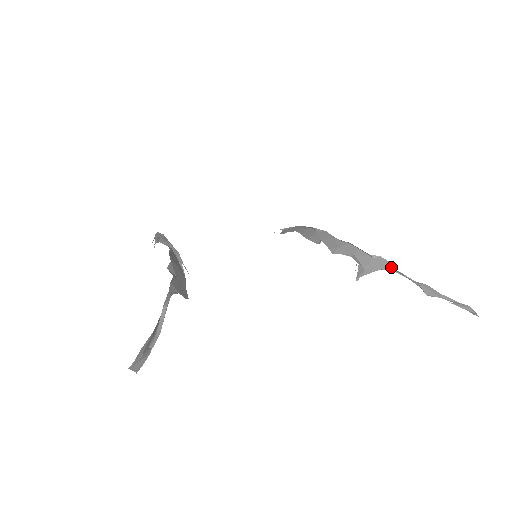
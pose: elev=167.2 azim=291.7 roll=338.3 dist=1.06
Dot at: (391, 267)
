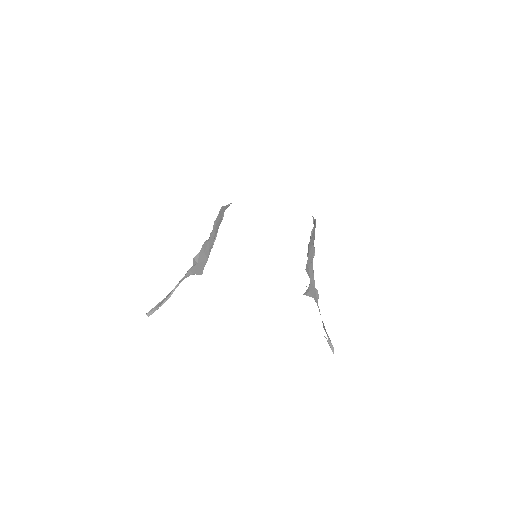
Dot at: (317, 301)
